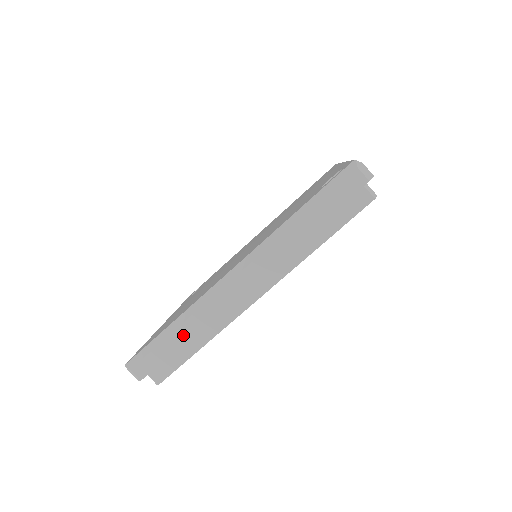
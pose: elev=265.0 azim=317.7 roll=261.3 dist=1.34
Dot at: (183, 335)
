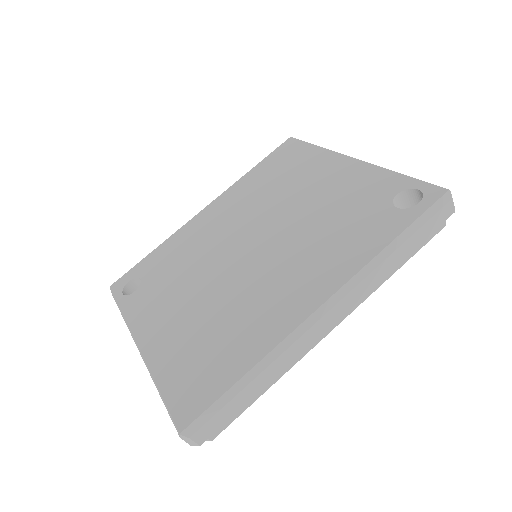
Dot at: (260, 384)
